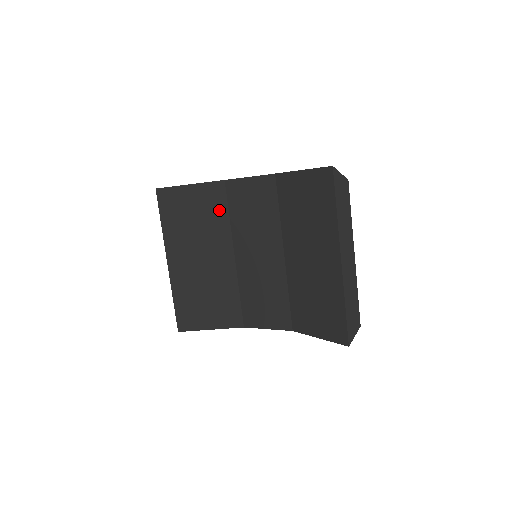
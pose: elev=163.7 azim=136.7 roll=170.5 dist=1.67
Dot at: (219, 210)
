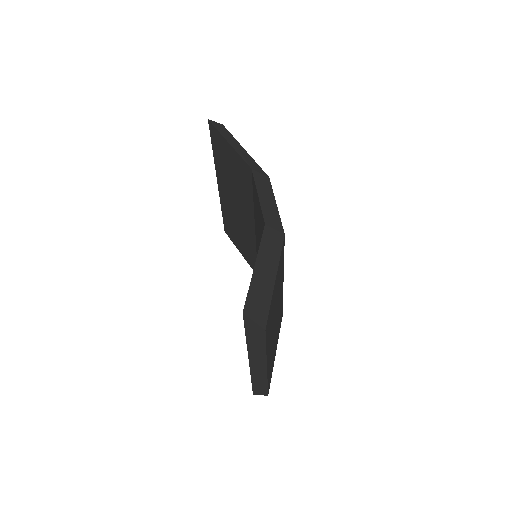
Dot at: (247, 187)
